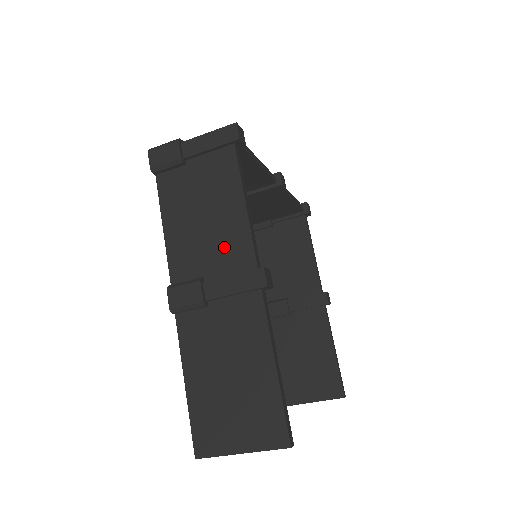
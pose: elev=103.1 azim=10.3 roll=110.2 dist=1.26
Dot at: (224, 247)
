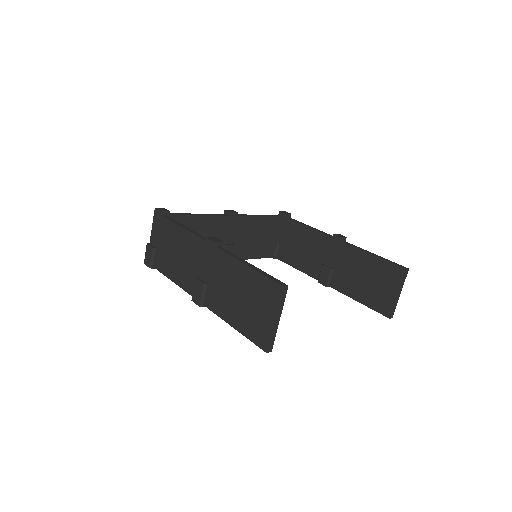
Dot at: (193, 254)
